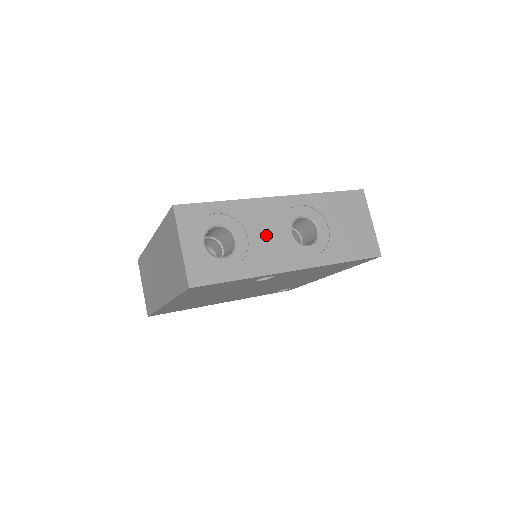
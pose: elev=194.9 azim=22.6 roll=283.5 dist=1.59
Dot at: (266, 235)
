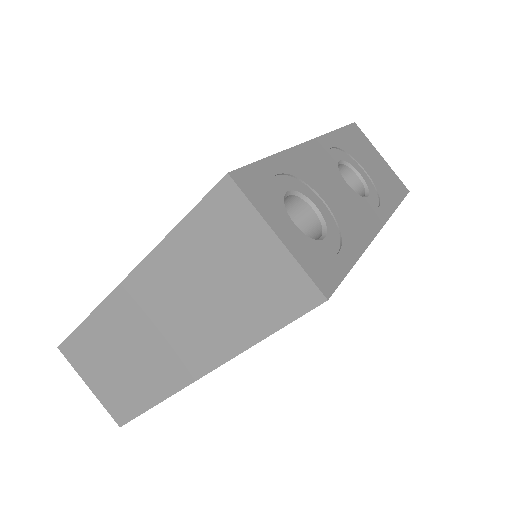
Dot at: (334, 193)
